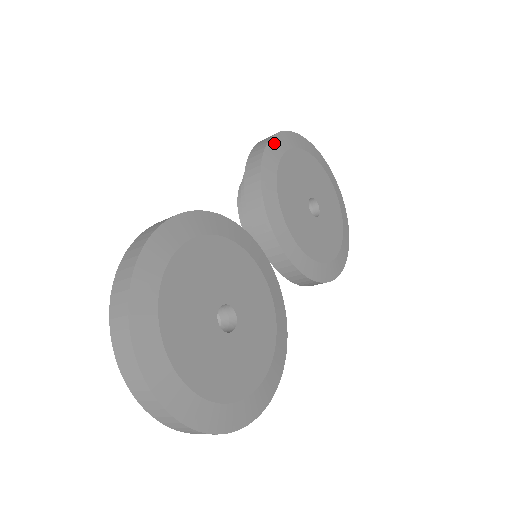
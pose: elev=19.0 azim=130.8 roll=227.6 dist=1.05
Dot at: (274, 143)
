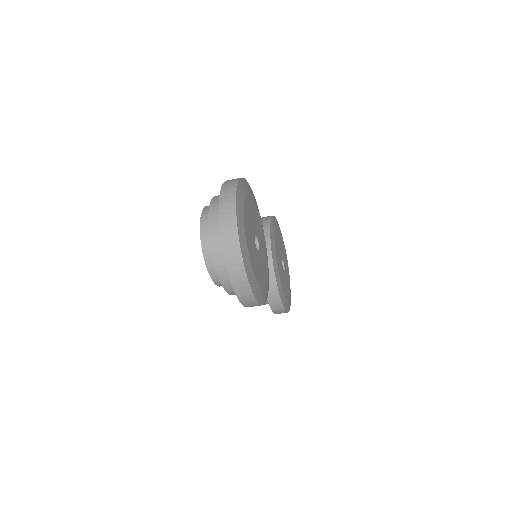
Dot at: (275, 219)
